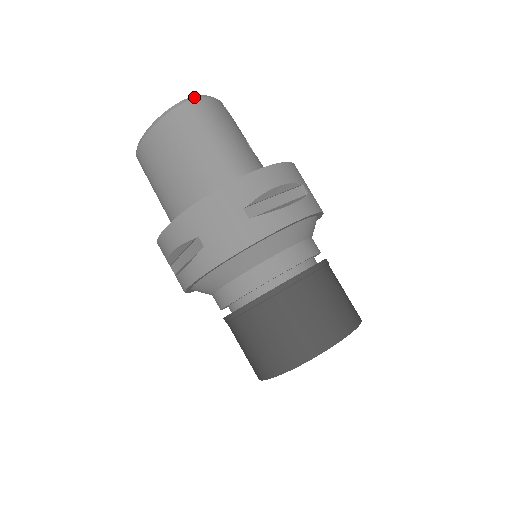
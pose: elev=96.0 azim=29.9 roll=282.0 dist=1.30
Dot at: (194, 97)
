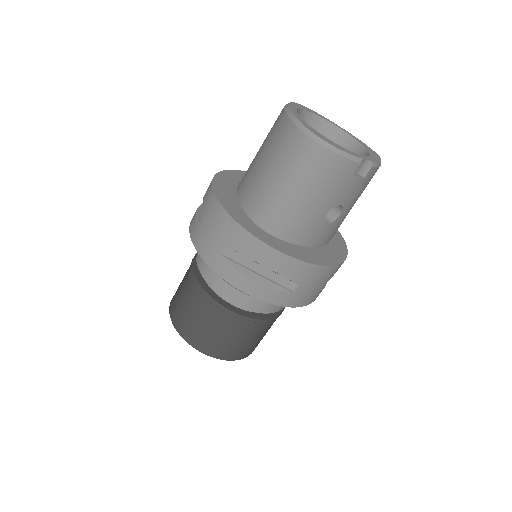
Dot at: (324, 143)
